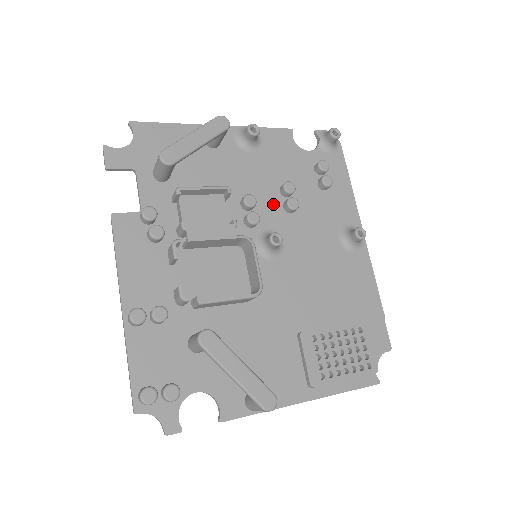
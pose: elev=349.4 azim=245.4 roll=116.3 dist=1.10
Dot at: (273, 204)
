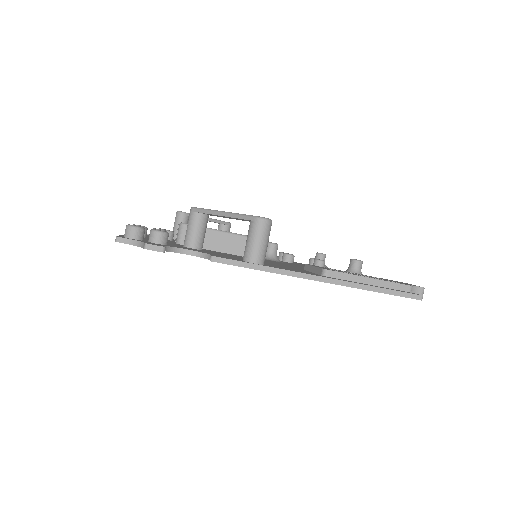
Dot at: occluded
